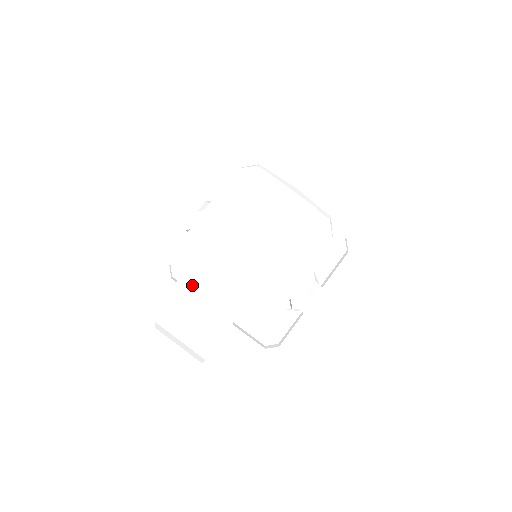
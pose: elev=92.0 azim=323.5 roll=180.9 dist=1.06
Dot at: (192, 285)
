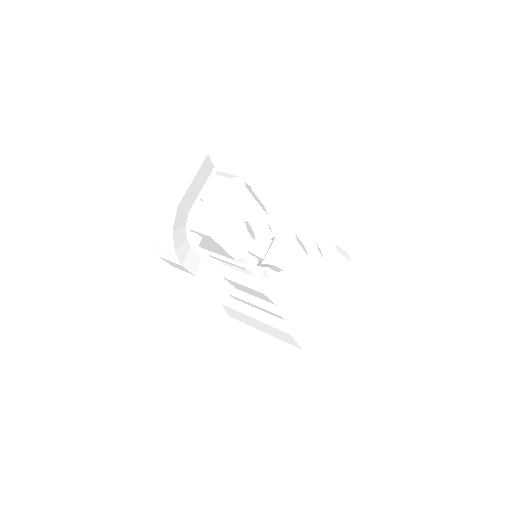
Dot at: (157, 207)
